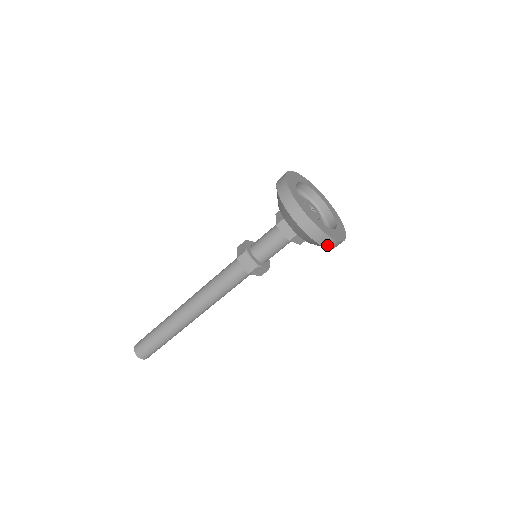
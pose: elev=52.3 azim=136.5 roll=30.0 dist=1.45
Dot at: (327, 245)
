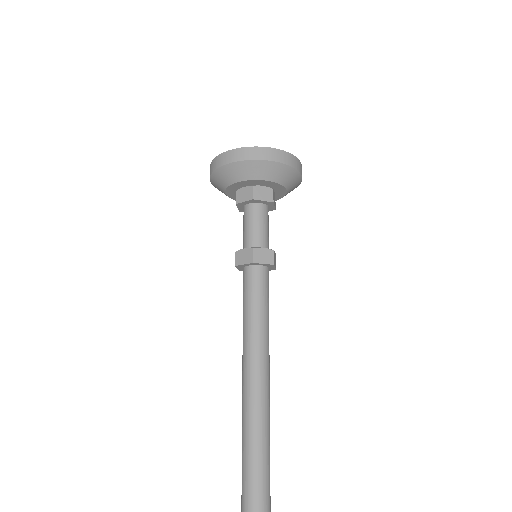
Dot at: (271, 158)
